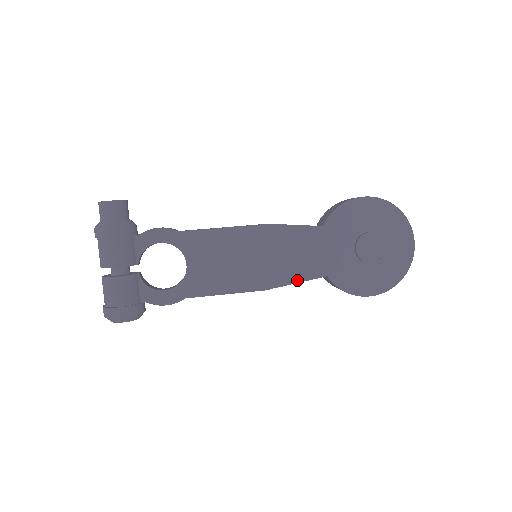
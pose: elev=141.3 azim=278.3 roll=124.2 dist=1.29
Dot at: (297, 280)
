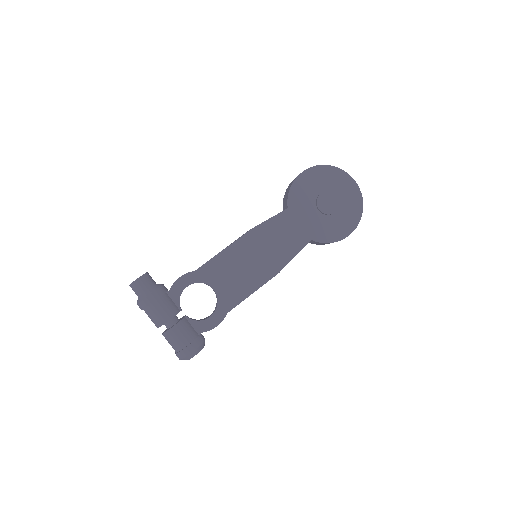
Dot at: (293, 255)
